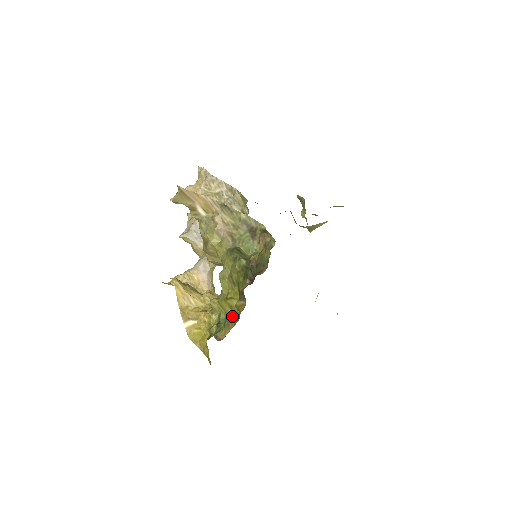
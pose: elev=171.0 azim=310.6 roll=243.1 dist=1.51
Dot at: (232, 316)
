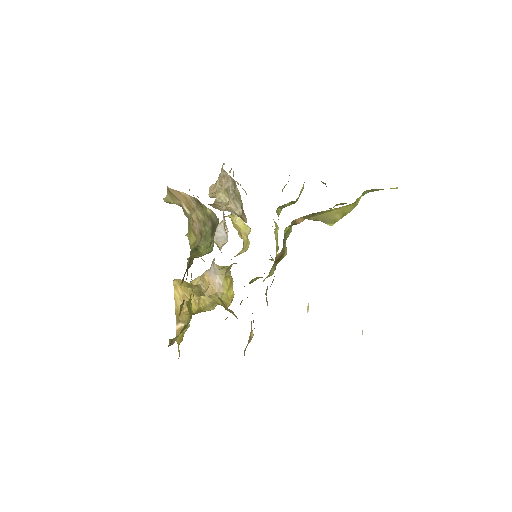
Dot at: occluded
